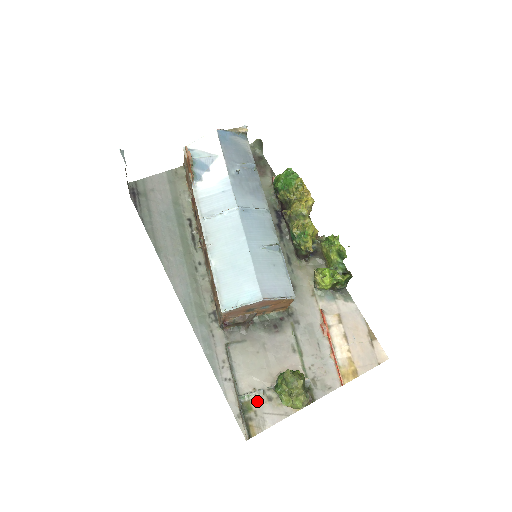
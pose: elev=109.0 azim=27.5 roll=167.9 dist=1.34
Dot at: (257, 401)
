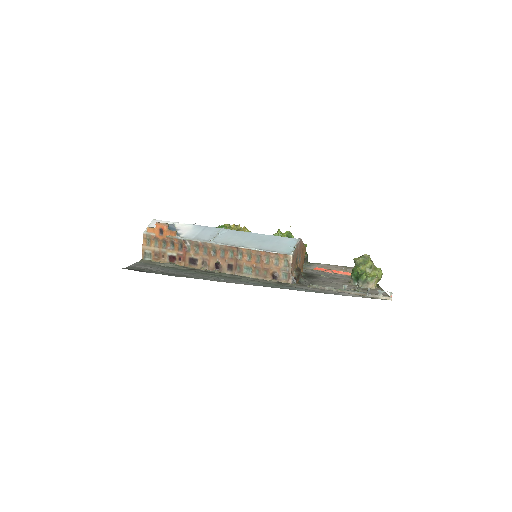
Dot at: (364, 291)
